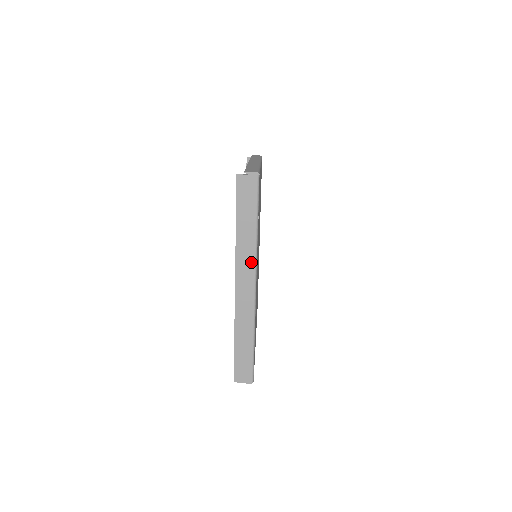
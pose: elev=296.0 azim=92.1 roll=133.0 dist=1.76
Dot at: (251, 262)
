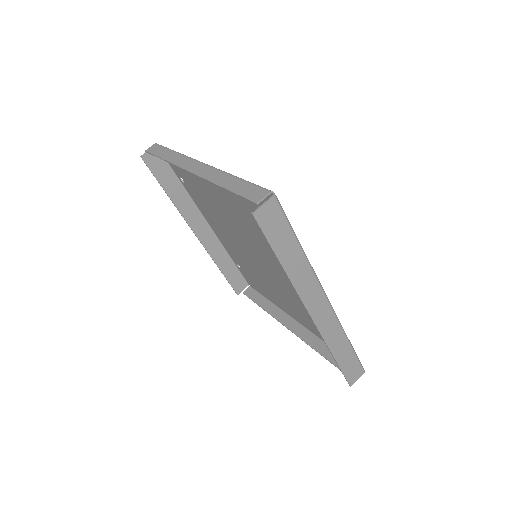
Dot at: (314, 283)
